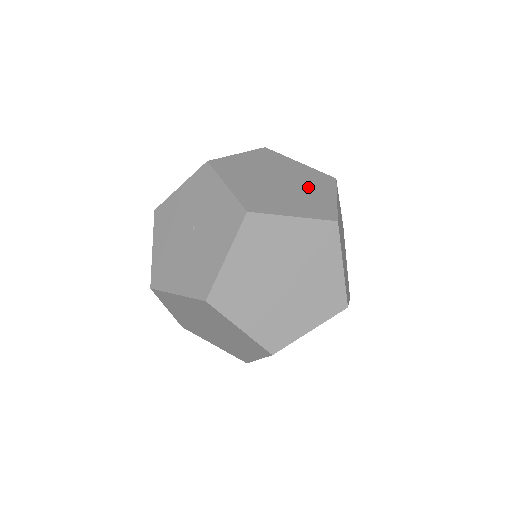
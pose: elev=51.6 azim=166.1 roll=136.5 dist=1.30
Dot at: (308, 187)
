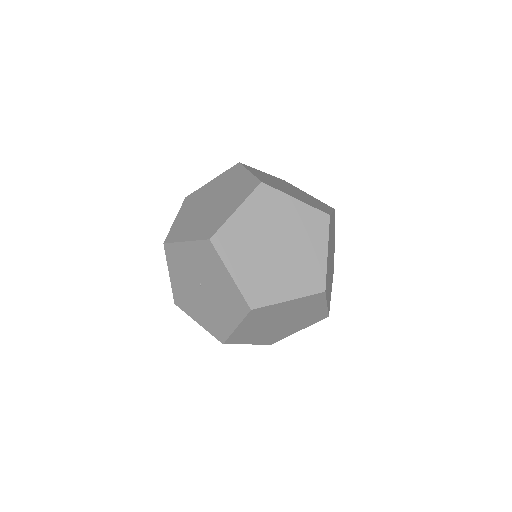
Dot at: (228, 186)
